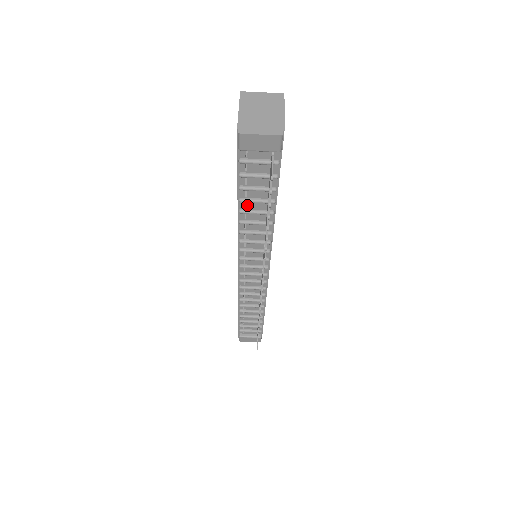
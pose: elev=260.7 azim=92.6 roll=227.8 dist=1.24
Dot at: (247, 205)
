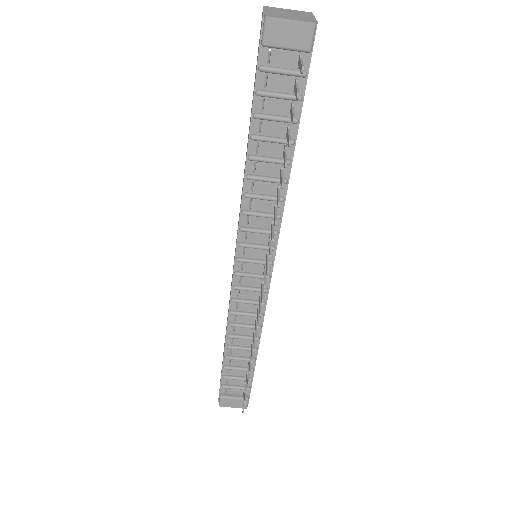
Dot at: (259, 148)
